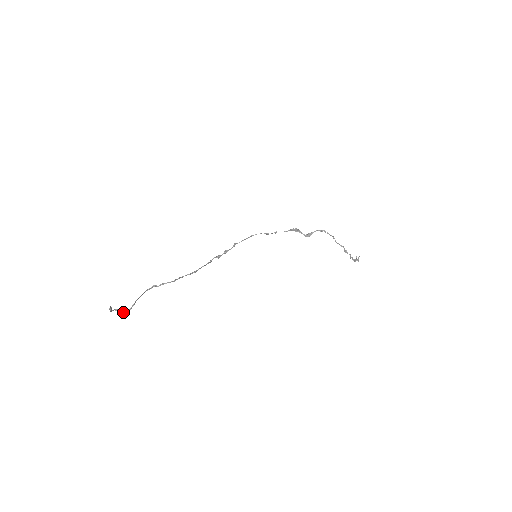
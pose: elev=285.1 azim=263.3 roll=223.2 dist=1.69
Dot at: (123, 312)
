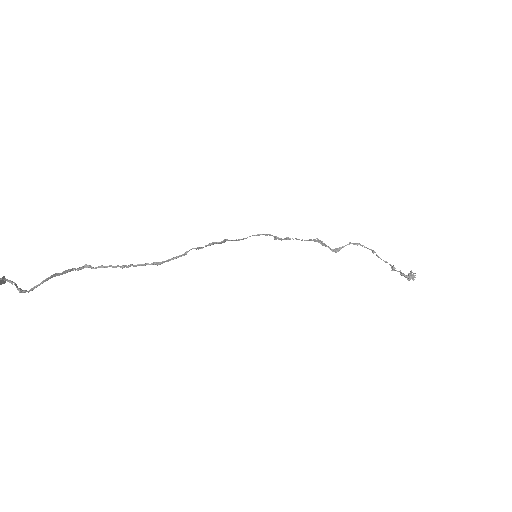
Dot at: (20, 288)
